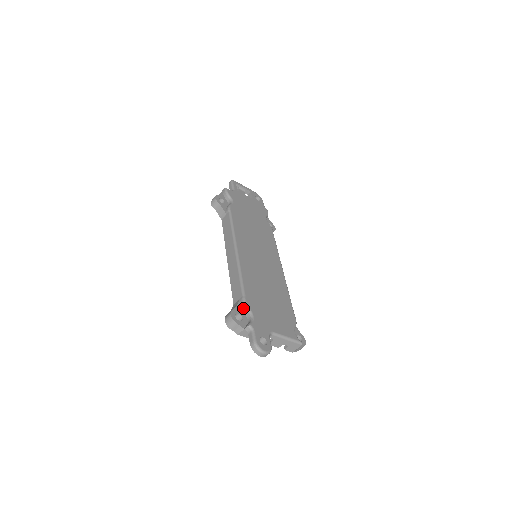
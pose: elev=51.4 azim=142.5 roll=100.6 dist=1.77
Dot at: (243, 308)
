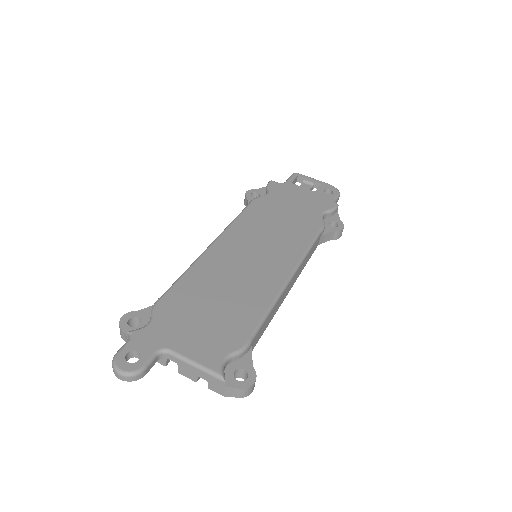
Dot at: (151, 311)
